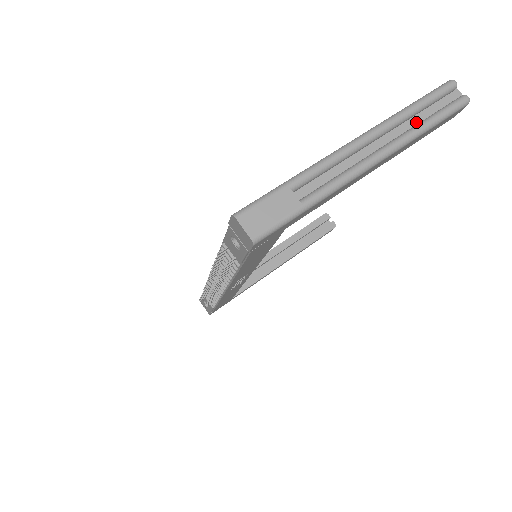
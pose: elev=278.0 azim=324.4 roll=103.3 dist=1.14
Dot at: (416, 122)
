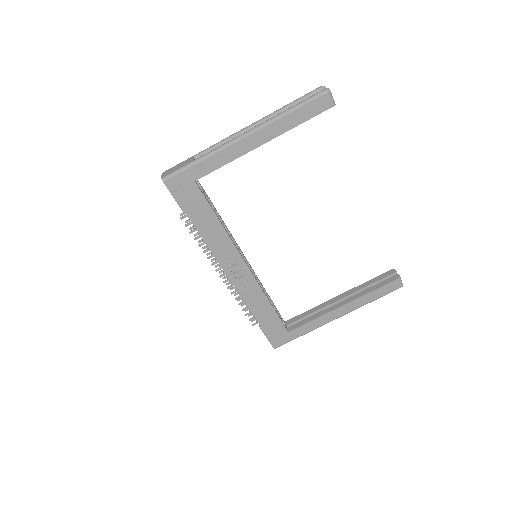
Dot at: occluded
